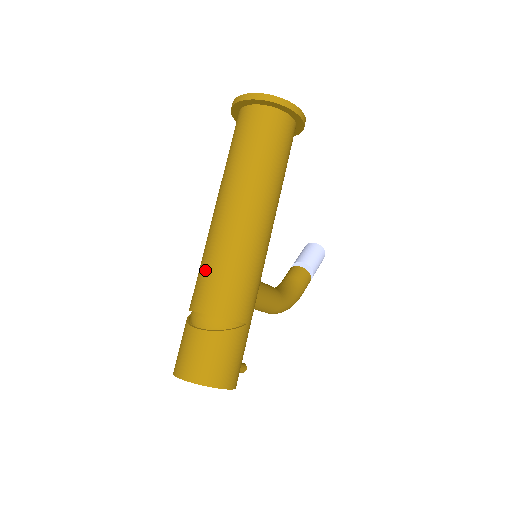
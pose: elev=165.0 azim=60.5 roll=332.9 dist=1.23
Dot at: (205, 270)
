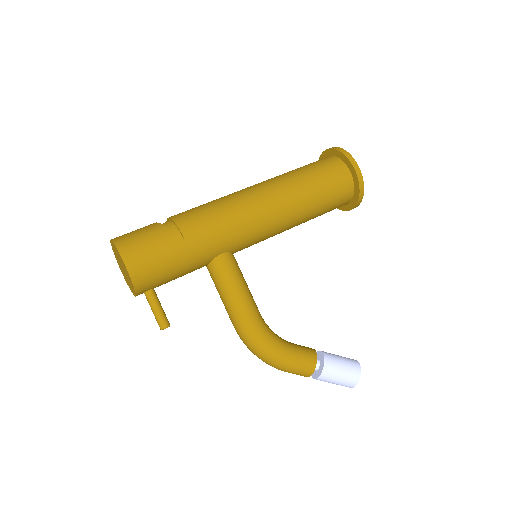
Dot at: occluded
